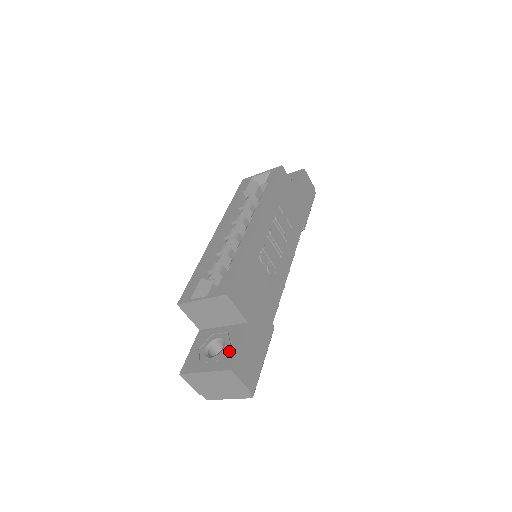
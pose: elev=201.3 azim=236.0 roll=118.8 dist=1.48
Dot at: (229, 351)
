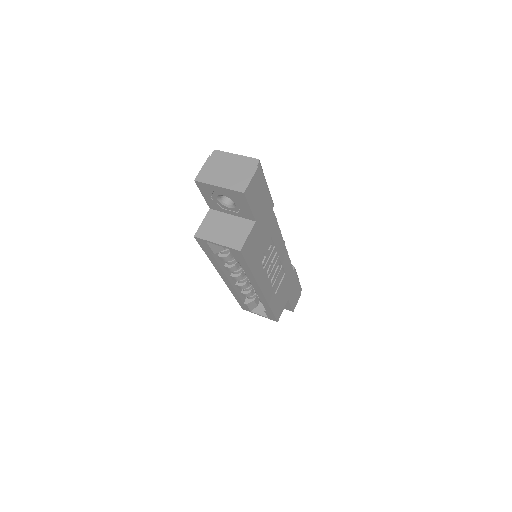
Dot at: (286, 306)
